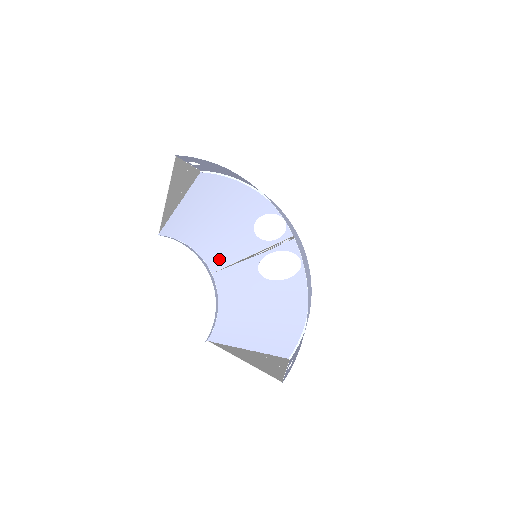
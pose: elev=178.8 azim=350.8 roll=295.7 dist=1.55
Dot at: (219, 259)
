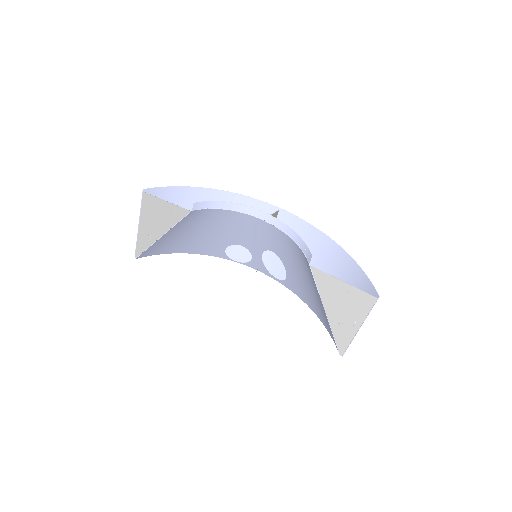
Dot at: (251, 224)
